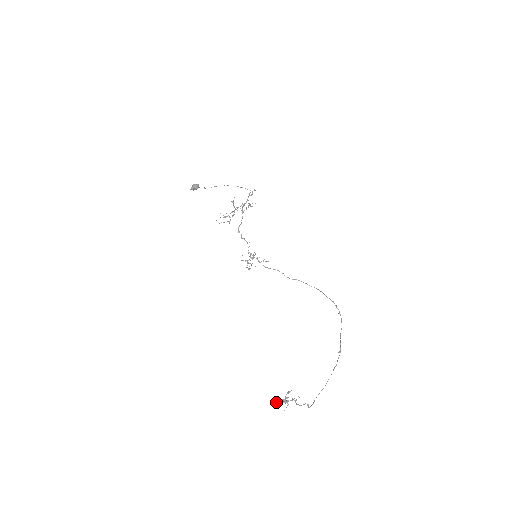
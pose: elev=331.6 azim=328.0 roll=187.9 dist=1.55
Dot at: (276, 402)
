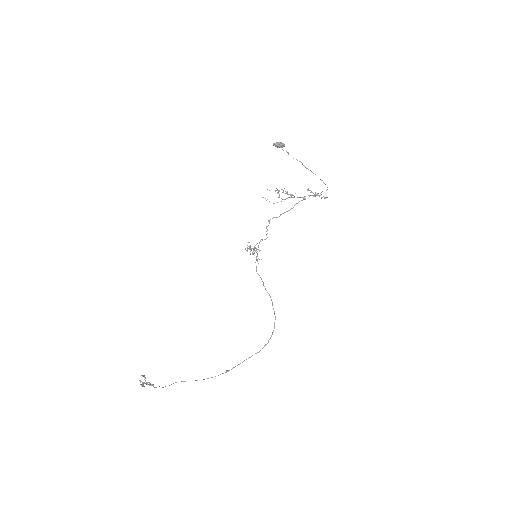
Dot at: occluded
